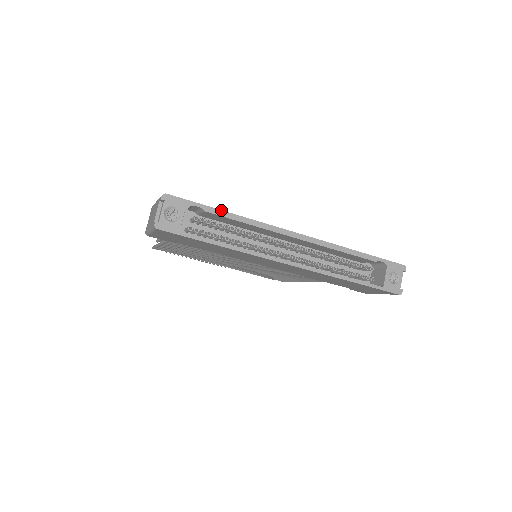
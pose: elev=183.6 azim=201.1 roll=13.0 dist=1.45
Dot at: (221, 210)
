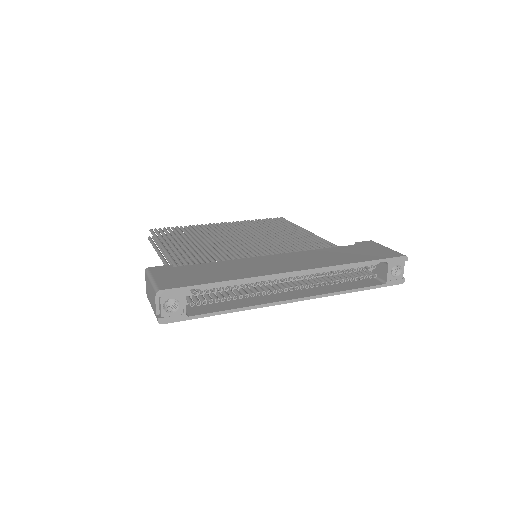
Dot at: (217, 282)
